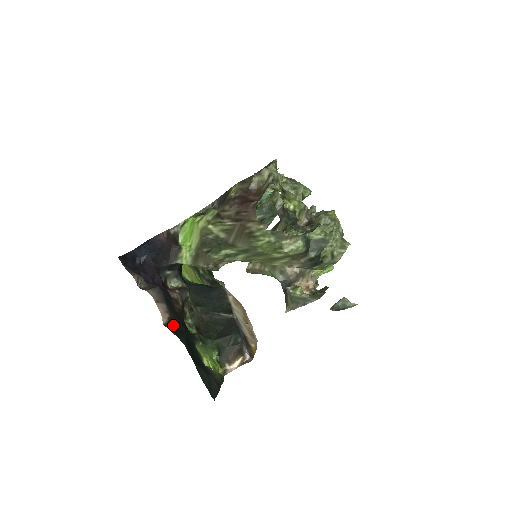
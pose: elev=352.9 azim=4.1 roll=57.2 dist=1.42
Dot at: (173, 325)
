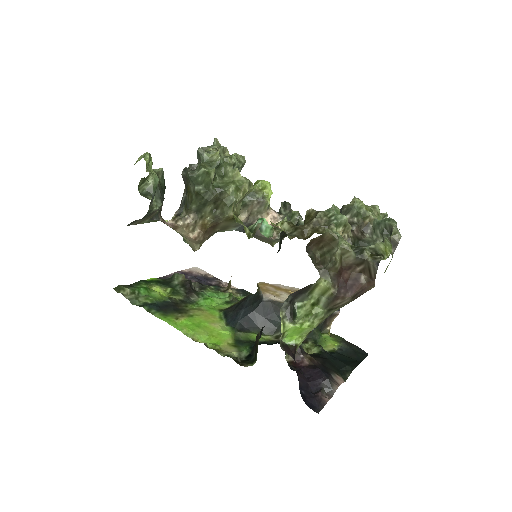
Dot at: (337, 372)
